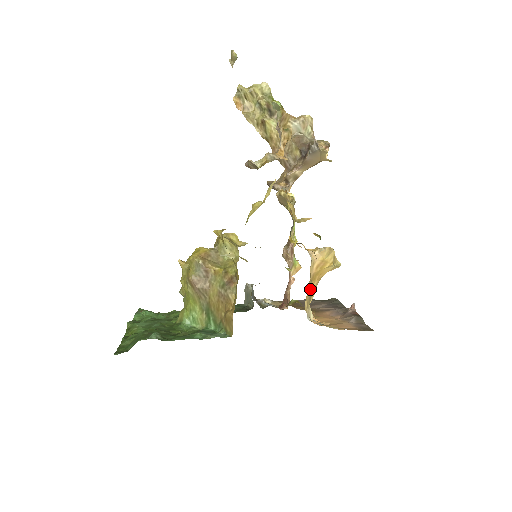
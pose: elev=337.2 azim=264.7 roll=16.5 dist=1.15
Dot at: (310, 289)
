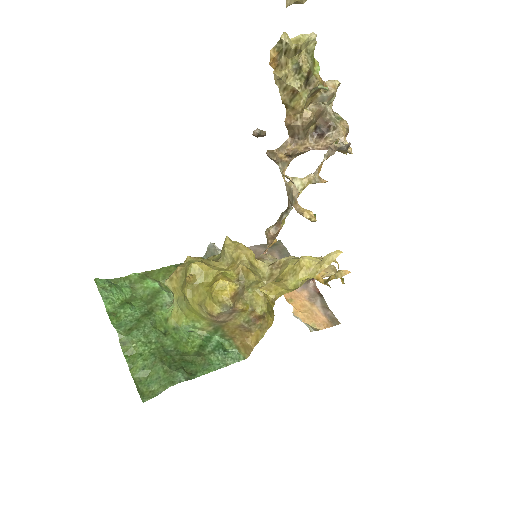
Dot at: occluded
